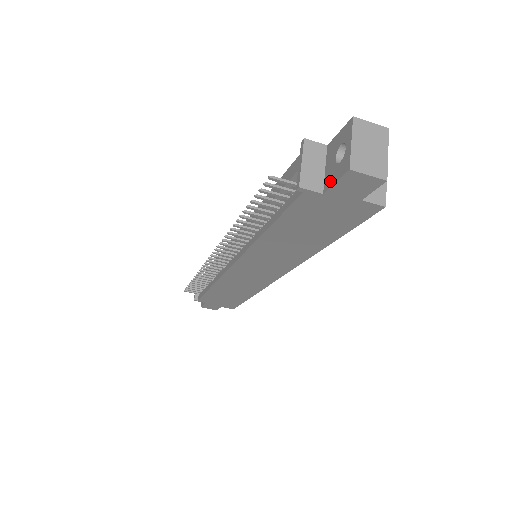
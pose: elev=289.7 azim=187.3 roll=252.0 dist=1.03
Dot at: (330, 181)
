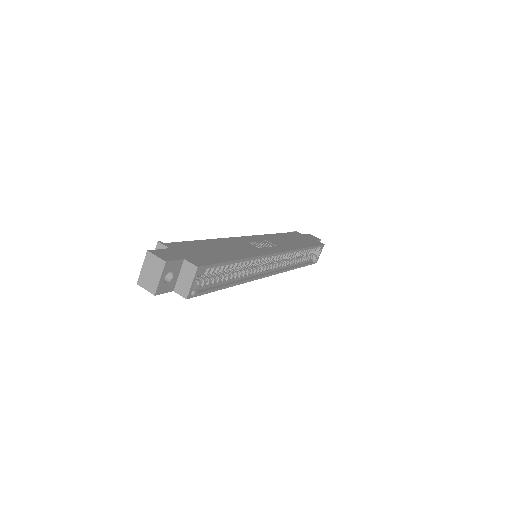
Dot at: occluded
